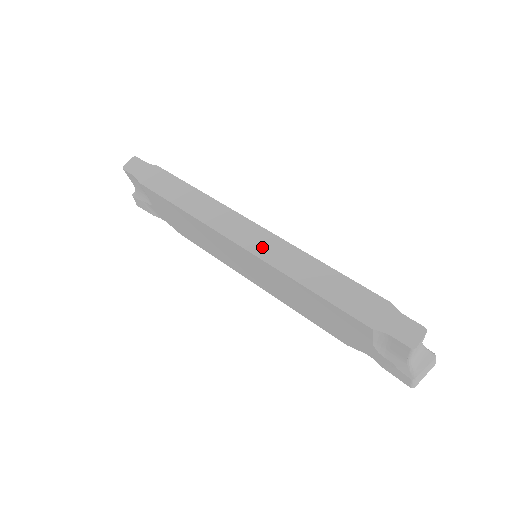
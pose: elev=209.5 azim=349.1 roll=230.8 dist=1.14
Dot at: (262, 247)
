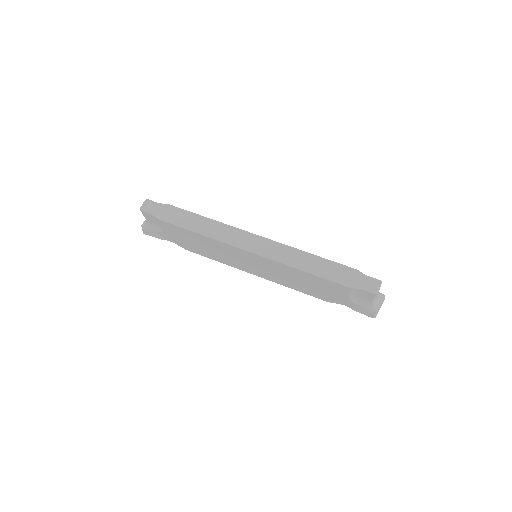
Dot at: (267, 250)
